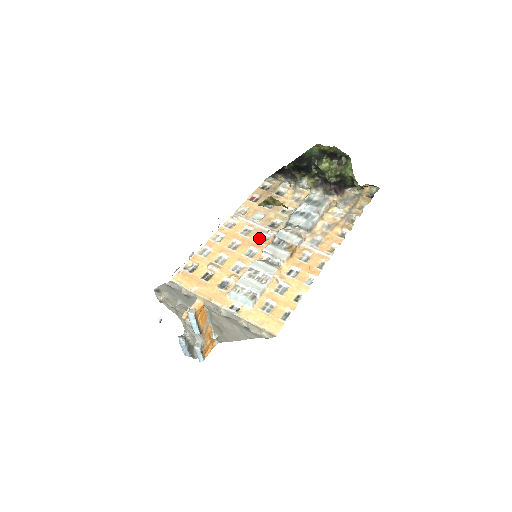
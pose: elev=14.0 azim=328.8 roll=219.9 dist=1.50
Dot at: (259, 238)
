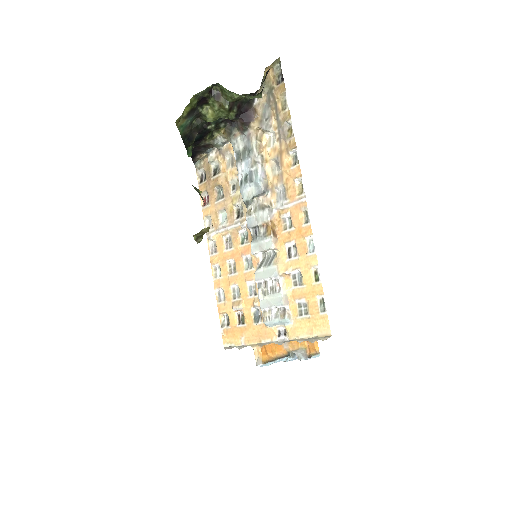
Dot at: (241, 239)
